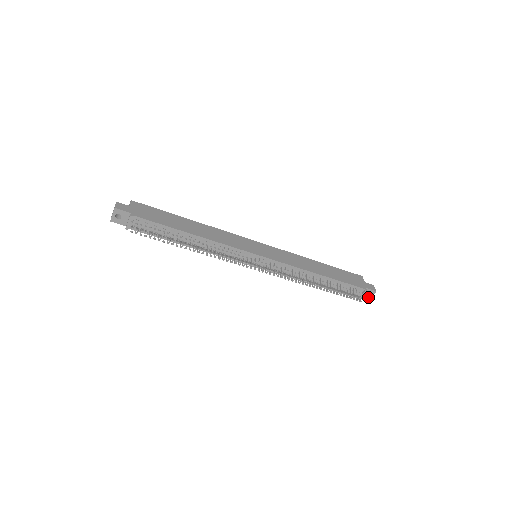
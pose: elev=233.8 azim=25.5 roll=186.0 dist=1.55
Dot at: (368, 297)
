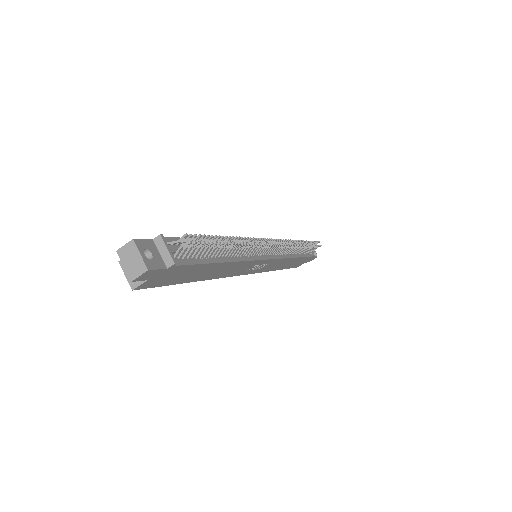
Dot at: occluded
